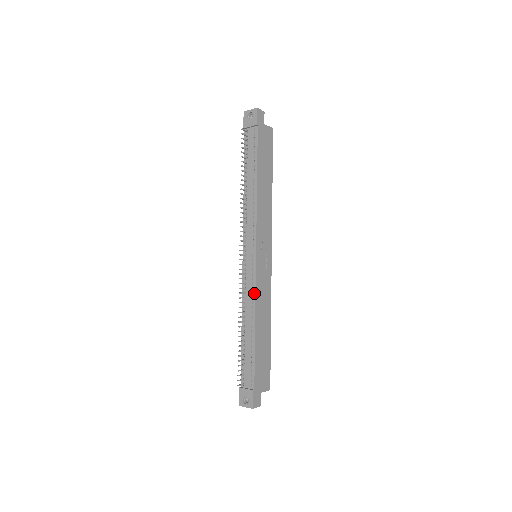
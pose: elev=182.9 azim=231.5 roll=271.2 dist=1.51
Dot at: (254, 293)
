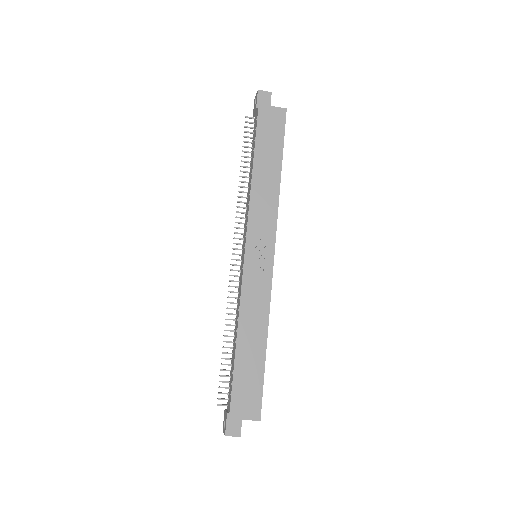
Dot at: (240, 297)
